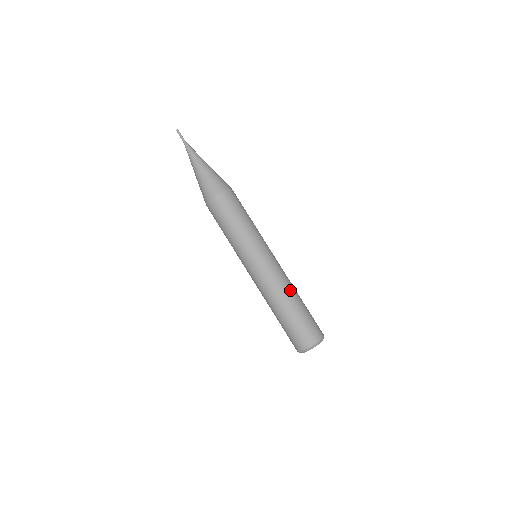
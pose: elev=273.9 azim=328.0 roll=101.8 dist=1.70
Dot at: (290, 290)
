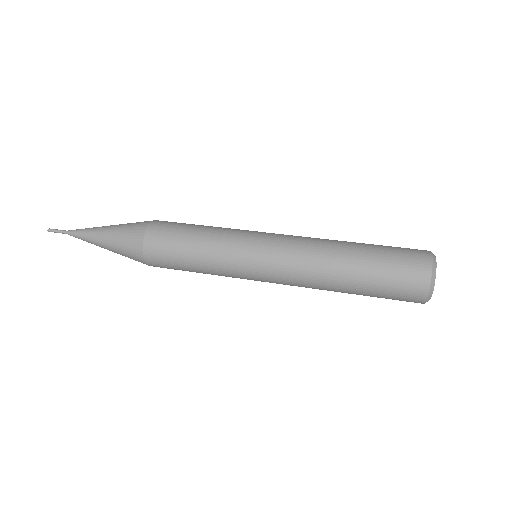
Dot at: (333, 240)
